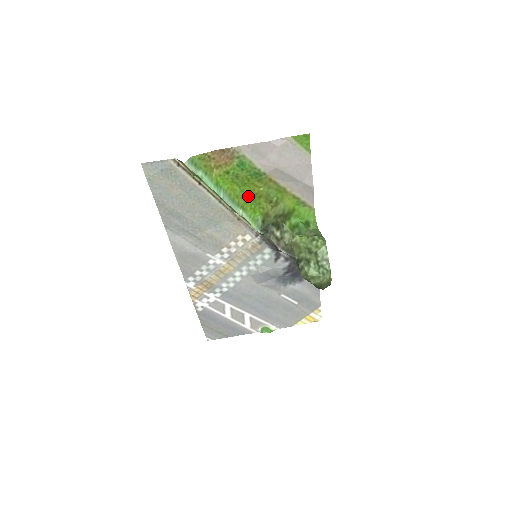
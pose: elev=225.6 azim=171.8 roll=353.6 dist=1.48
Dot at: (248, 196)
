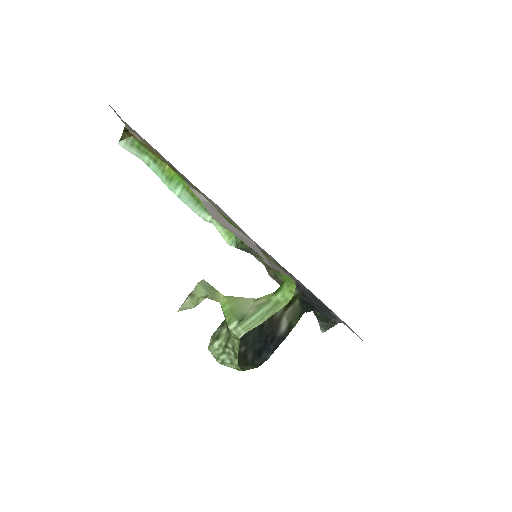
Dot at: occluded
